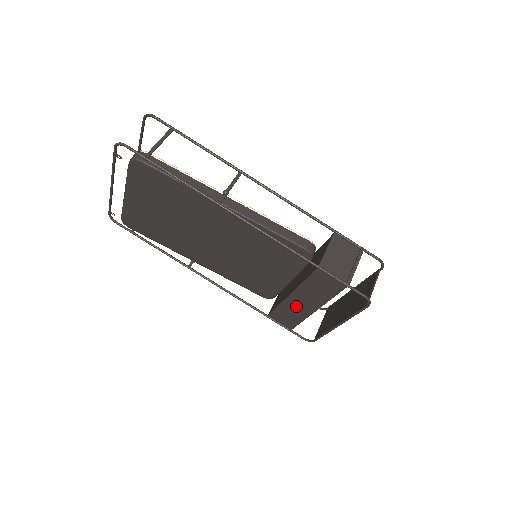
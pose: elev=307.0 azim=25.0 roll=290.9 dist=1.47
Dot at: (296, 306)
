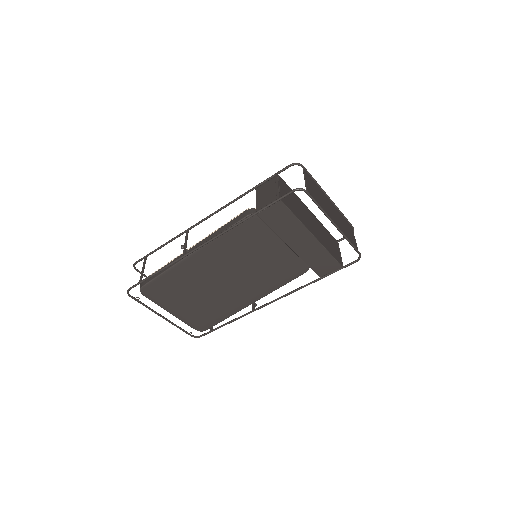
Dot at: (306, 249)
